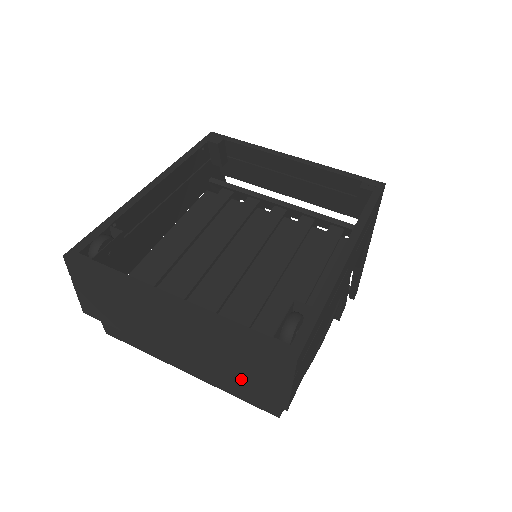
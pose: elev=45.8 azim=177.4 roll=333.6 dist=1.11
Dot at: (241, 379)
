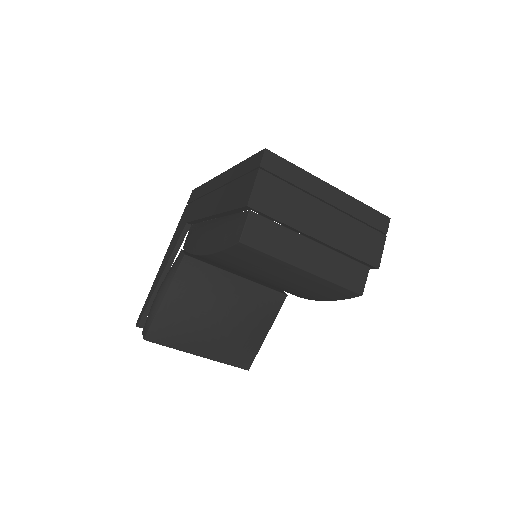
Dot at: (358, 247)
